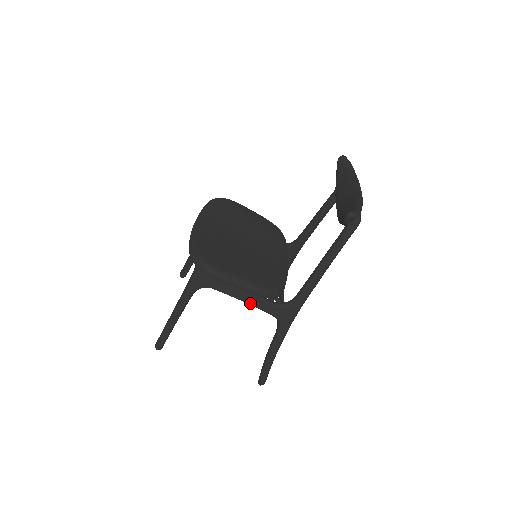
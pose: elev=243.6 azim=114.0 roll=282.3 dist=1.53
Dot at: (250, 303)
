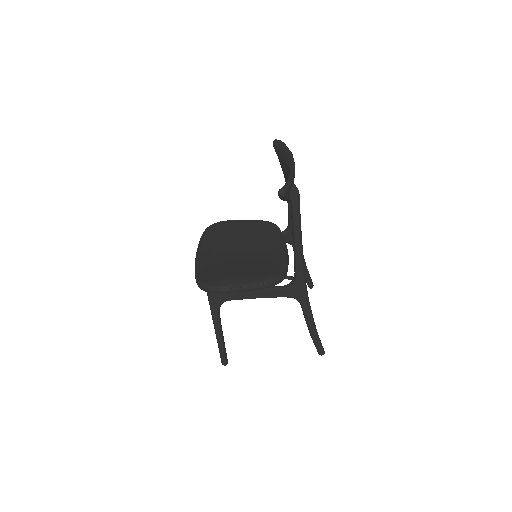
Dot at: (264, 297)
